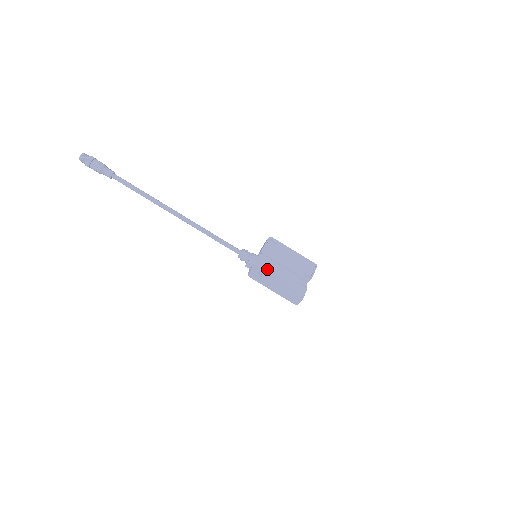
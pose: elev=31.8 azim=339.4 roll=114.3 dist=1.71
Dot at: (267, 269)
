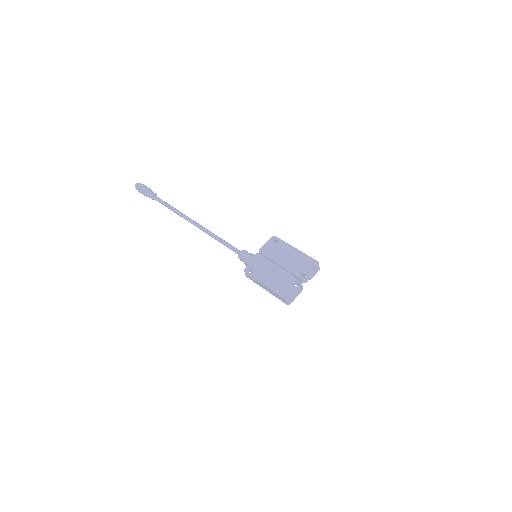
Dot at: (258, 268)
